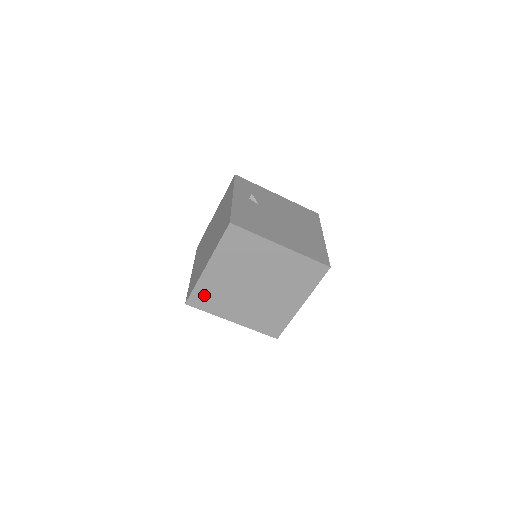
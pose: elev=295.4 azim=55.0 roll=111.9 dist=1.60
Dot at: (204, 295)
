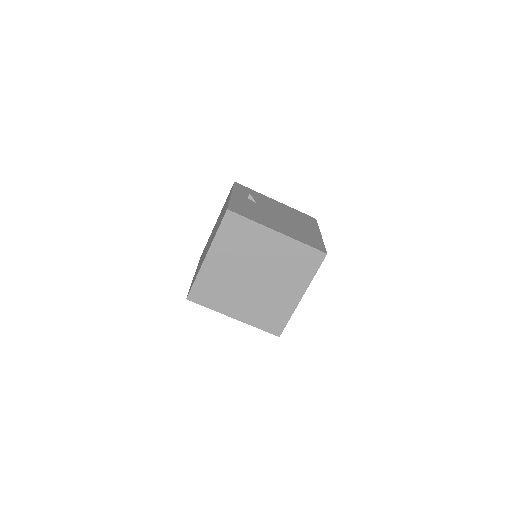
Dot at: (205, 289)
